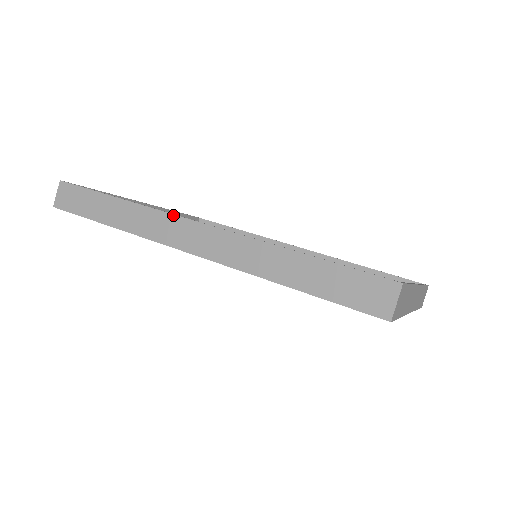
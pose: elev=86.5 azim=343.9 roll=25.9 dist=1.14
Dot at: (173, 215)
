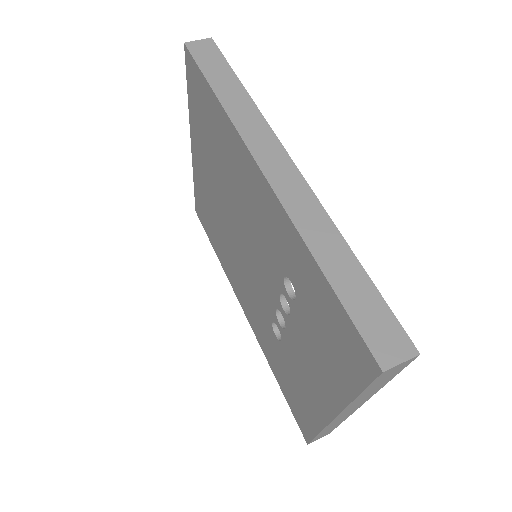
Dot at: (277, 138)
